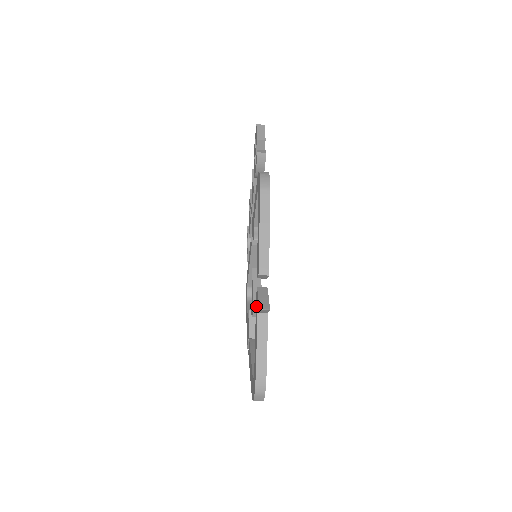
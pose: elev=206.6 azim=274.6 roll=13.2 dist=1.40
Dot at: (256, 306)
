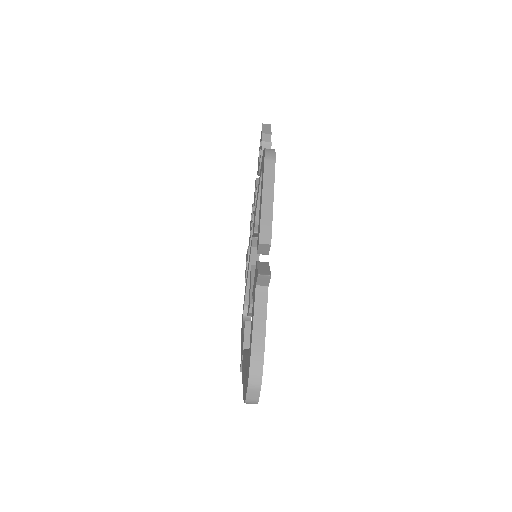
Dot at: (254, 283)
